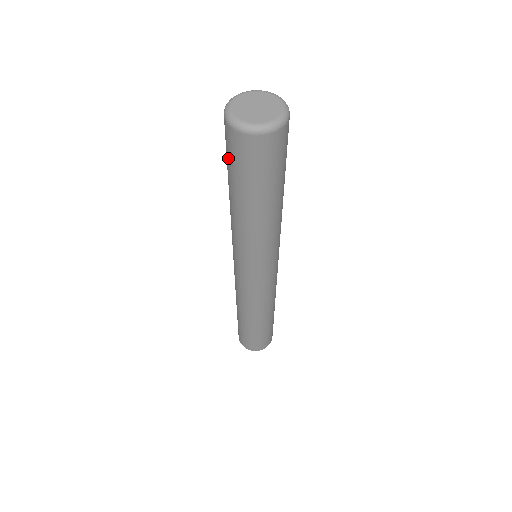
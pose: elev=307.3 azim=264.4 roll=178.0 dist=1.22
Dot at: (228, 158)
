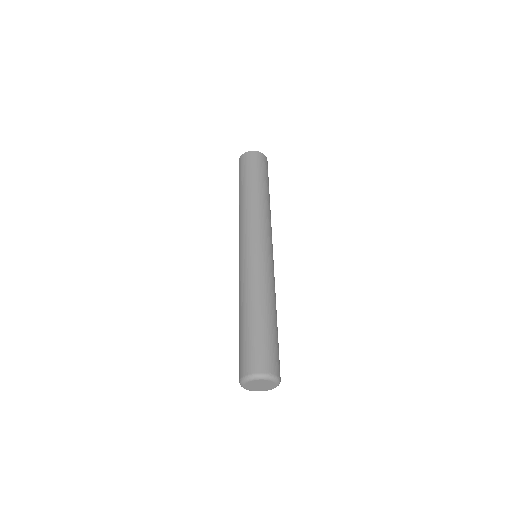
Dot at: occluded
